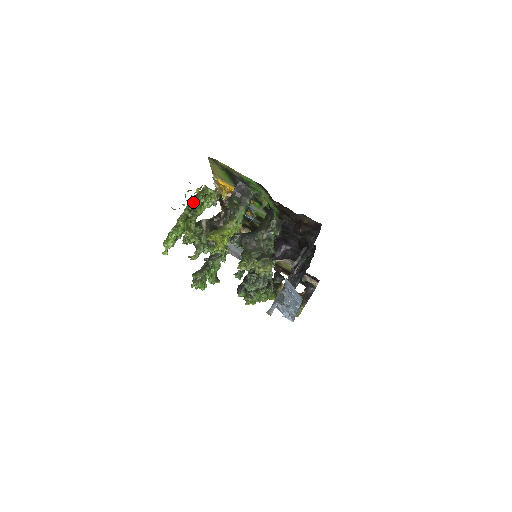
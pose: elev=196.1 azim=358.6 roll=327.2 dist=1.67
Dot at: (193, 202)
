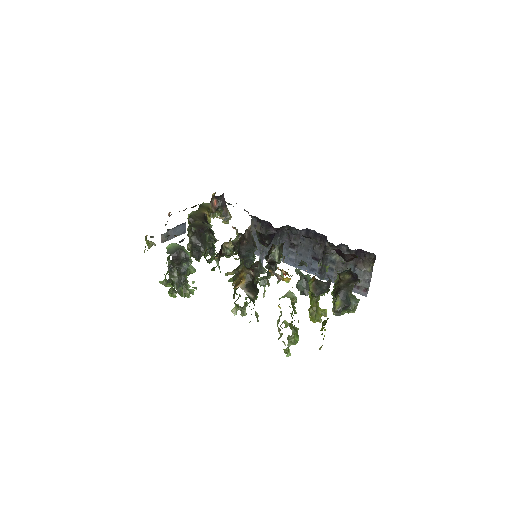
Dot at: occluded
